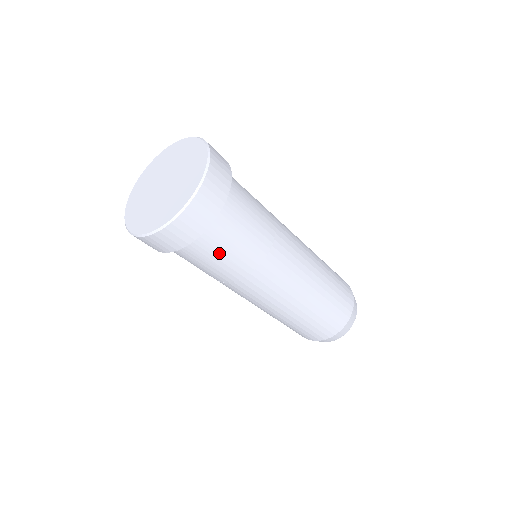
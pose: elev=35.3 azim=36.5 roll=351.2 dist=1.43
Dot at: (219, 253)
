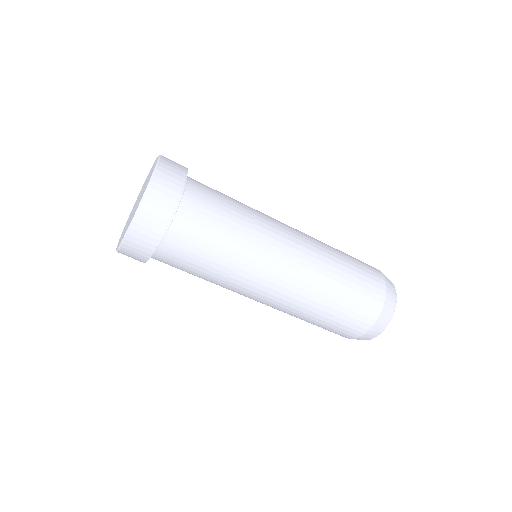
Dot at: occluded
